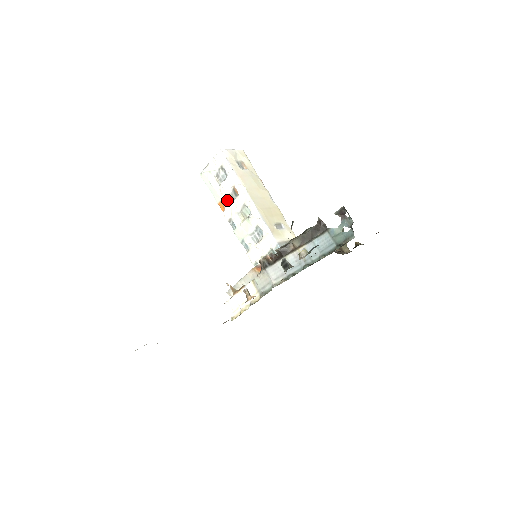
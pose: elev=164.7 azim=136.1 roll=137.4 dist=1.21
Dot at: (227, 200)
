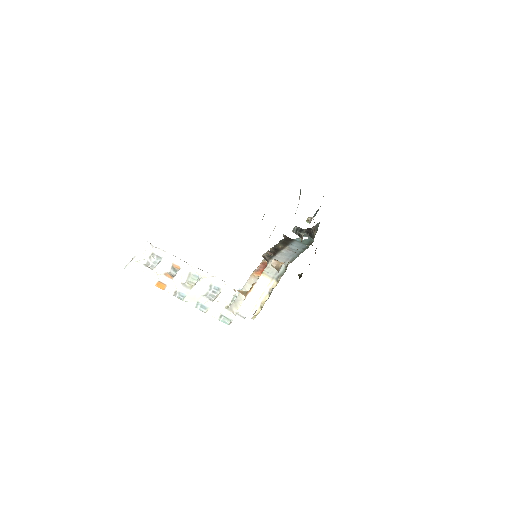
Dot at: (167, 277)
